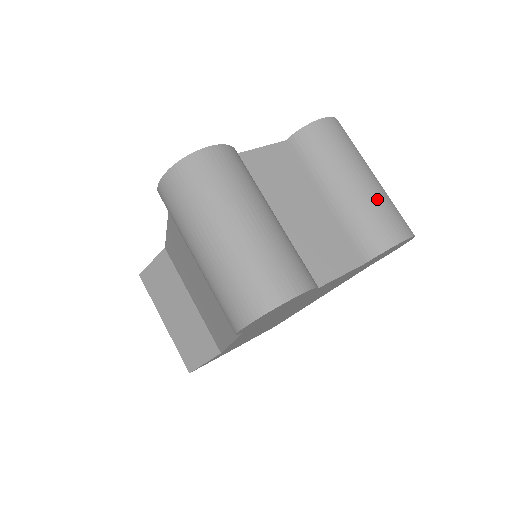
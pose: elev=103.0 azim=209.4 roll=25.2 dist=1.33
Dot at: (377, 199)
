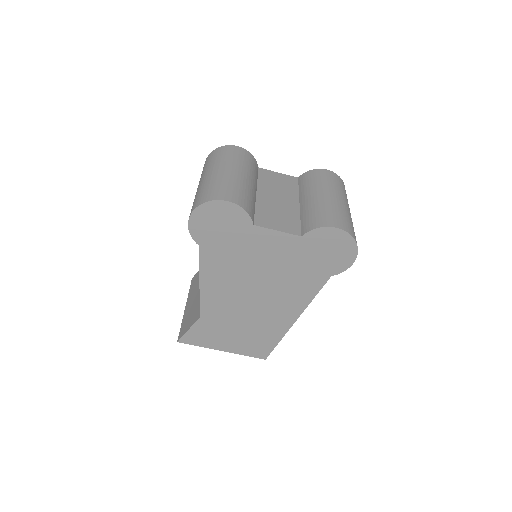
Dot at: (333, 206)
